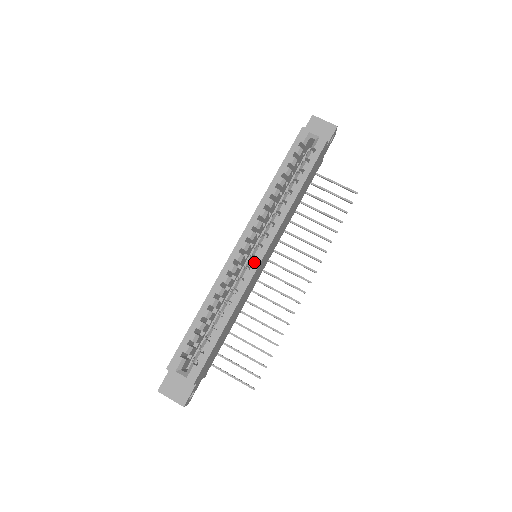
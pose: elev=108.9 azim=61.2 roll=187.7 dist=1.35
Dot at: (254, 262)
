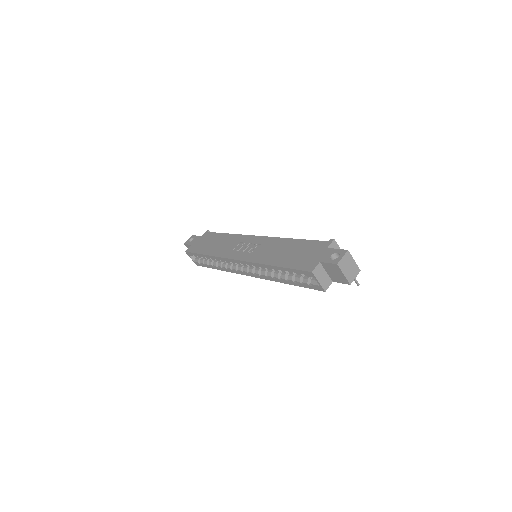
Dot at: (241, 272)
